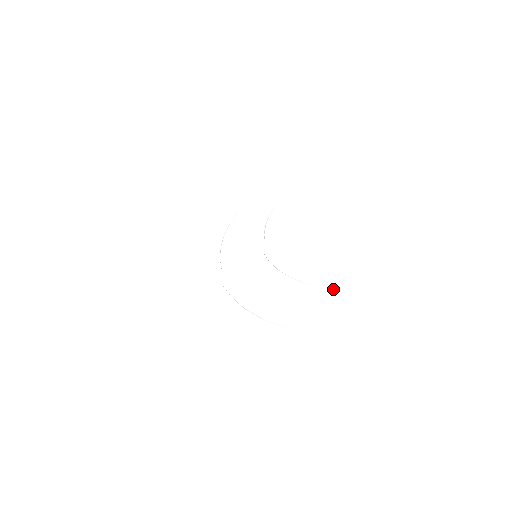
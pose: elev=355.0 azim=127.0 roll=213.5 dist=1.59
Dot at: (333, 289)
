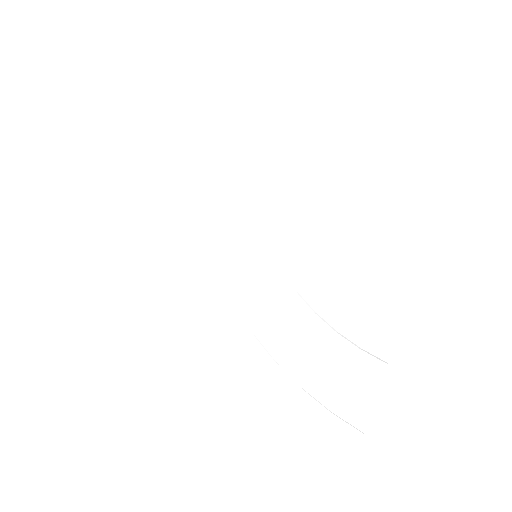
Dot at: occluded
